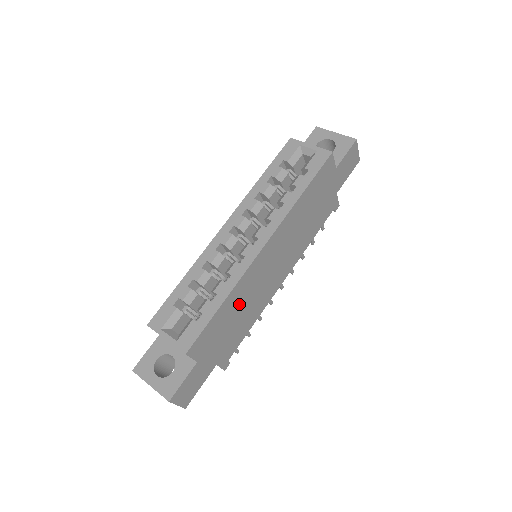
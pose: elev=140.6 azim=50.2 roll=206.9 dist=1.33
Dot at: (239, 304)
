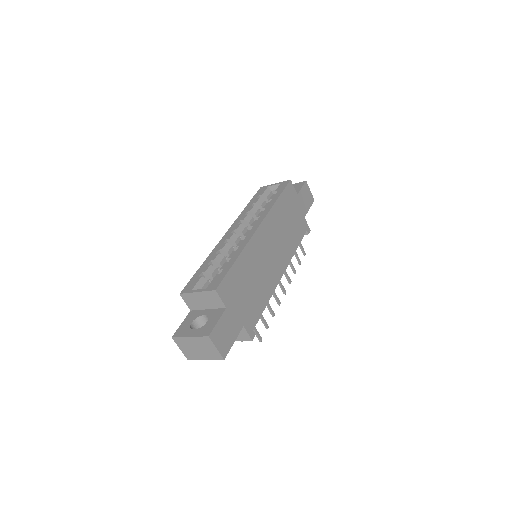
Dot at: (250, 270)
